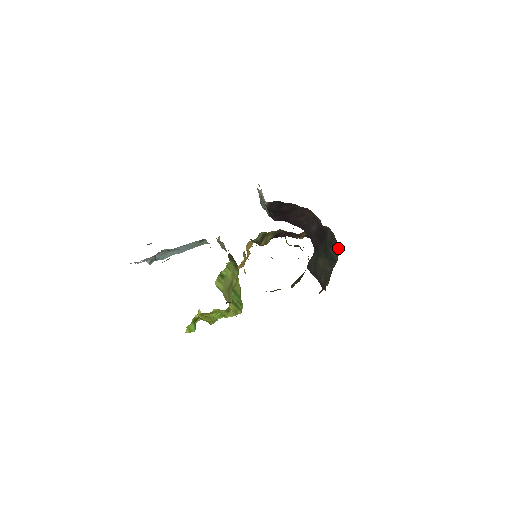
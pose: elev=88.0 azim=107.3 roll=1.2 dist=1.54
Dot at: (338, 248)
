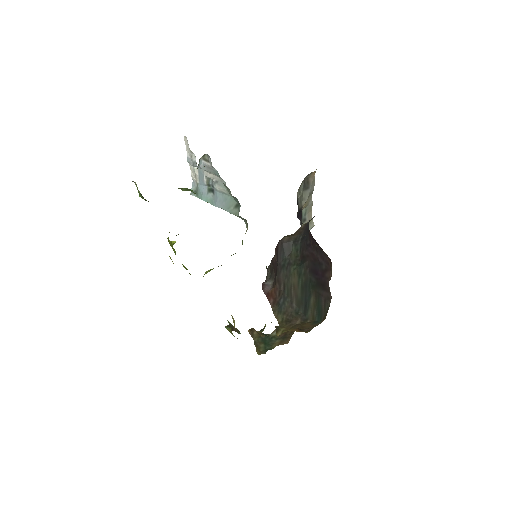
Dot at: (321, 317)
